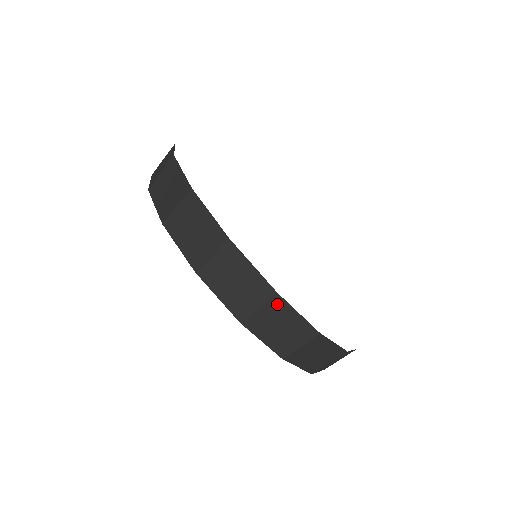
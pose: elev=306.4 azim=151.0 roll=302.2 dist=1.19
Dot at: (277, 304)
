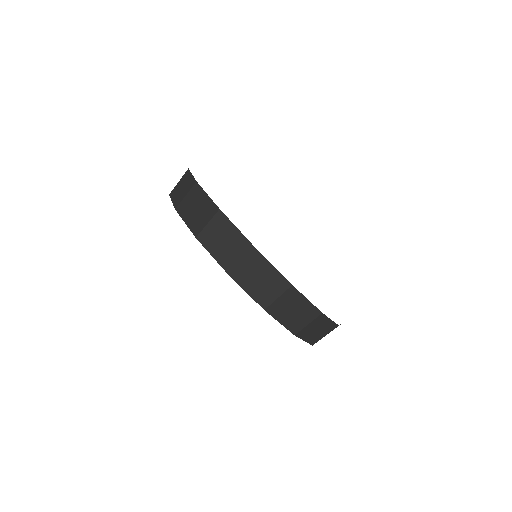
Dot at: (255, 257)
